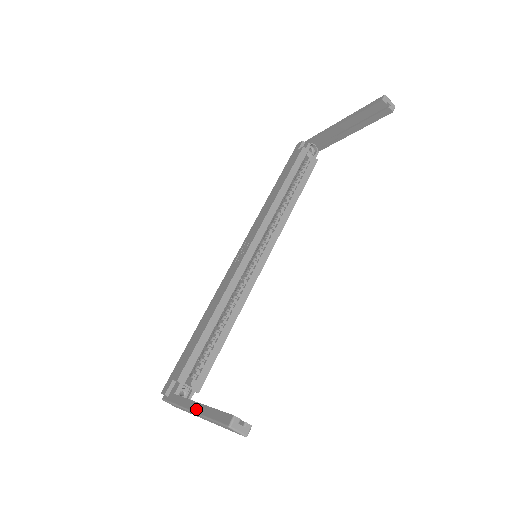
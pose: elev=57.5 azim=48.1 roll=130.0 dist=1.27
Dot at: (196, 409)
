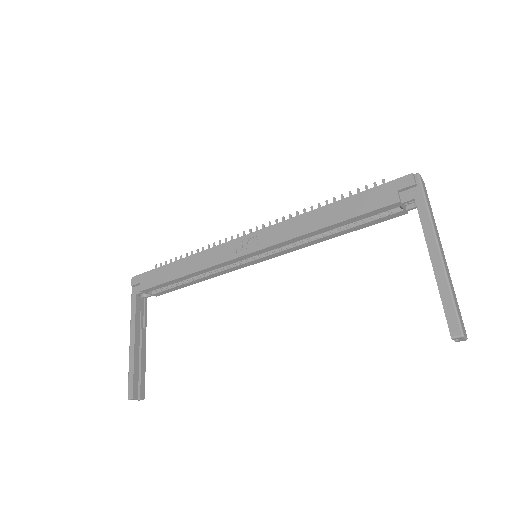
Dot at: (131, 344)
